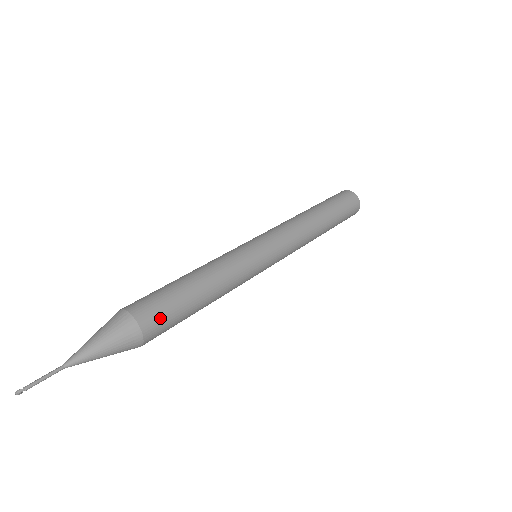
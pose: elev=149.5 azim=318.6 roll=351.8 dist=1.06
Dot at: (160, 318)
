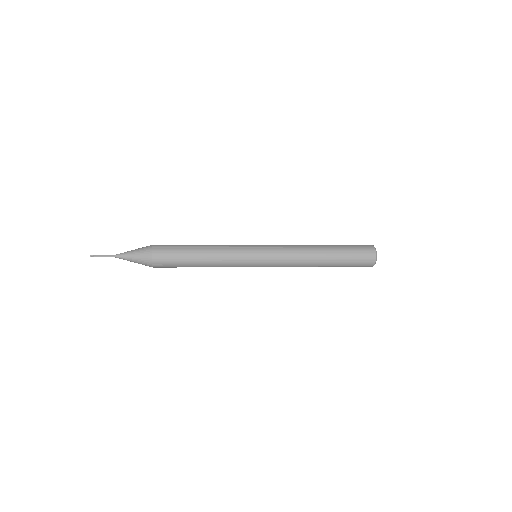
Dot at: (165, 256)
